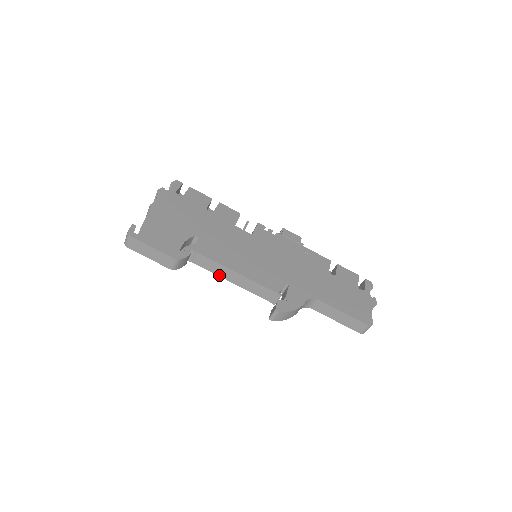
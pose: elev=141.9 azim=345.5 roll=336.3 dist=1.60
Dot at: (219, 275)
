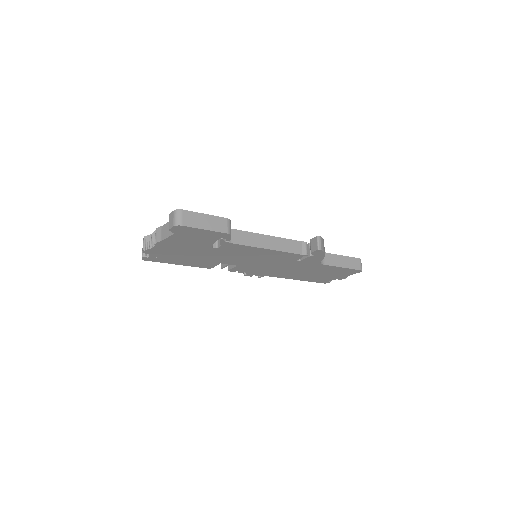
Dot at: (256, 246)
